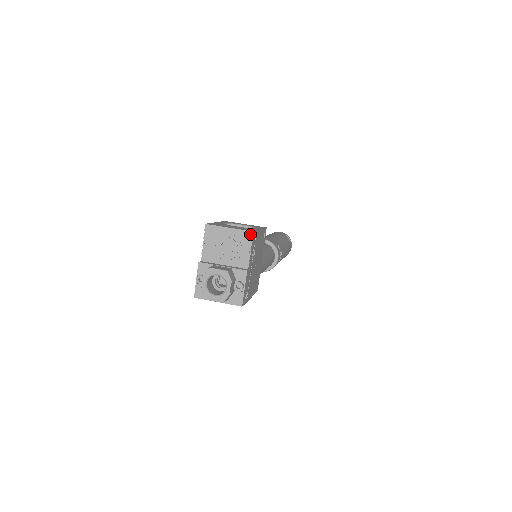
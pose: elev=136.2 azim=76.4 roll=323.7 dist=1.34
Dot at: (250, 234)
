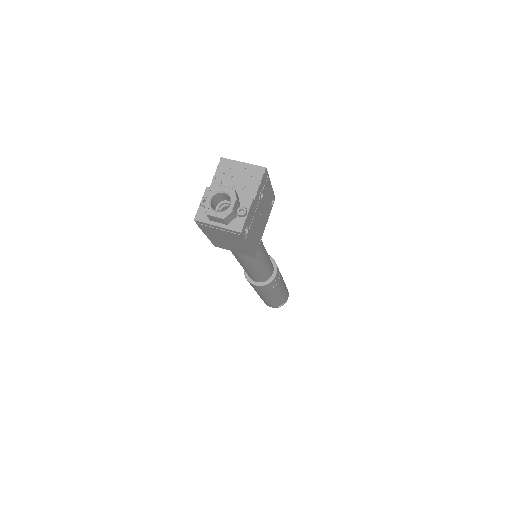
Dot at: (262, 169)
